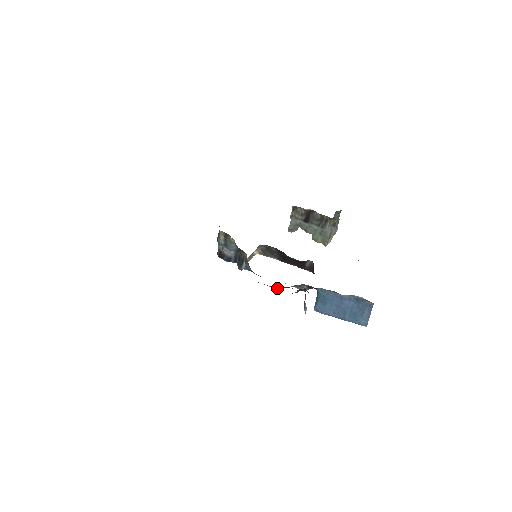
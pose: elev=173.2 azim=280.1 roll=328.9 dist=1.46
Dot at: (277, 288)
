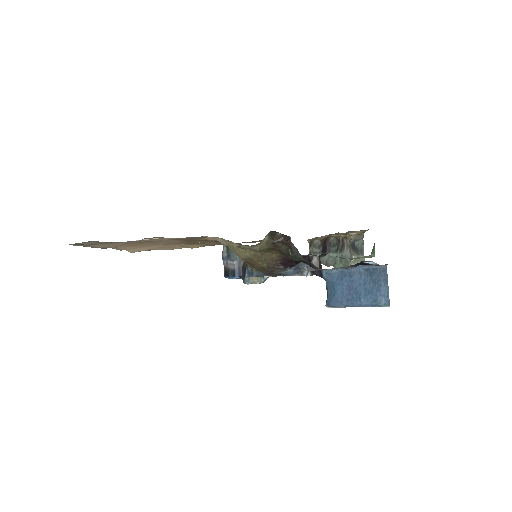
Dot at: (270, 264)
